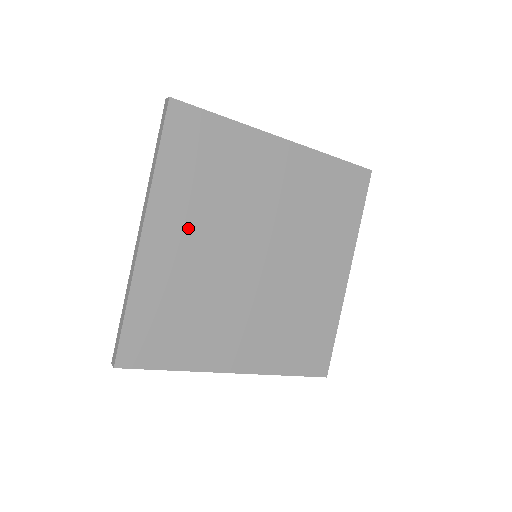
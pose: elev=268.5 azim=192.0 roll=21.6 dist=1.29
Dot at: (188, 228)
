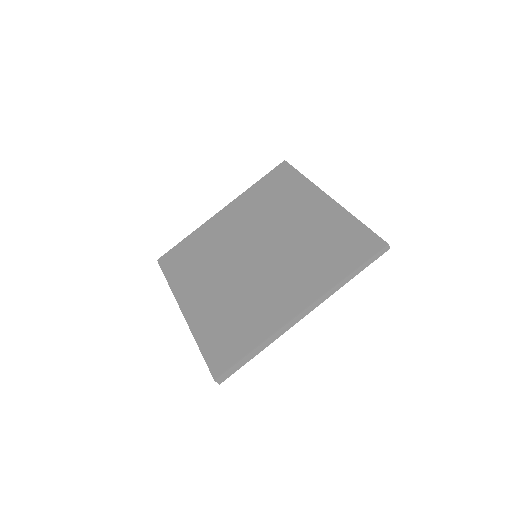
Dot at: (203, 286)
